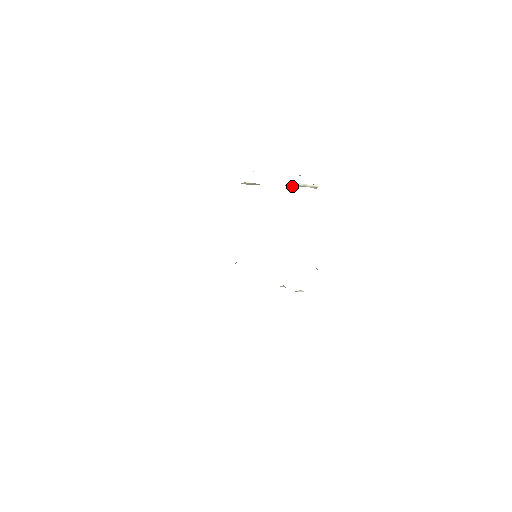
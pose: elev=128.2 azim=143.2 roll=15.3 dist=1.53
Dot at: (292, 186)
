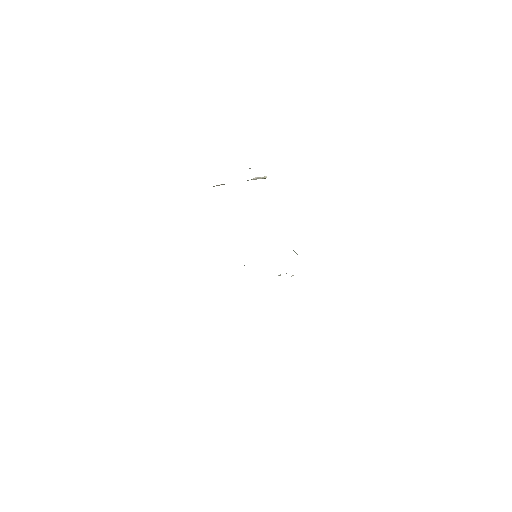
Dot at: (248, 180)
